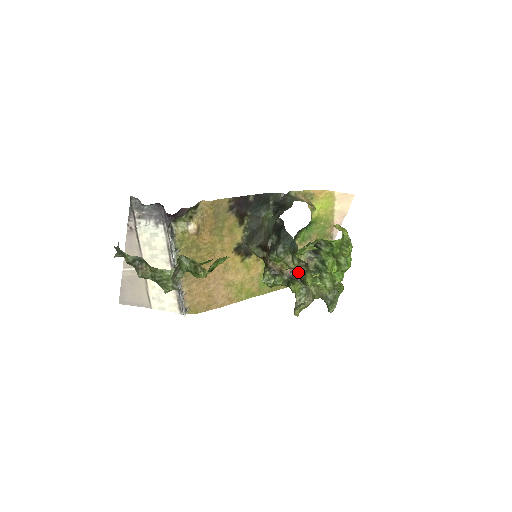
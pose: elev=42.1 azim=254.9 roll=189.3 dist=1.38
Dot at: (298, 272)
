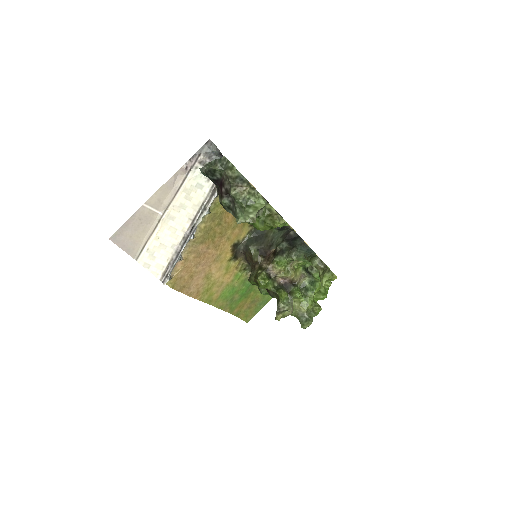
Dot at: (289, 283)
